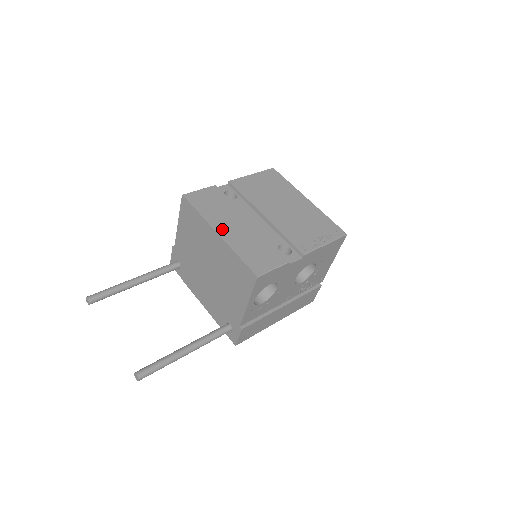
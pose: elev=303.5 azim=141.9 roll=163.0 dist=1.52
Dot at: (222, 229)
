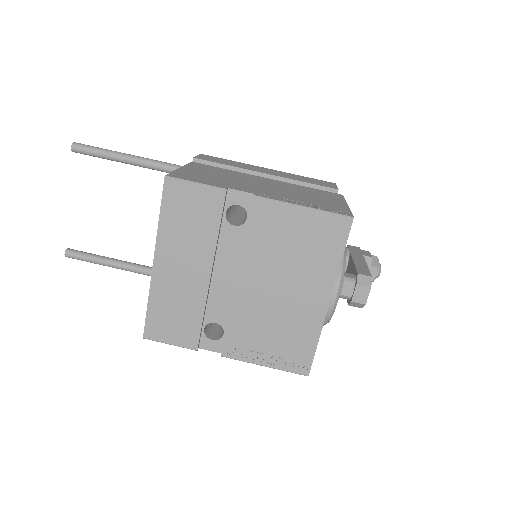
Dot at: (164, 262)
